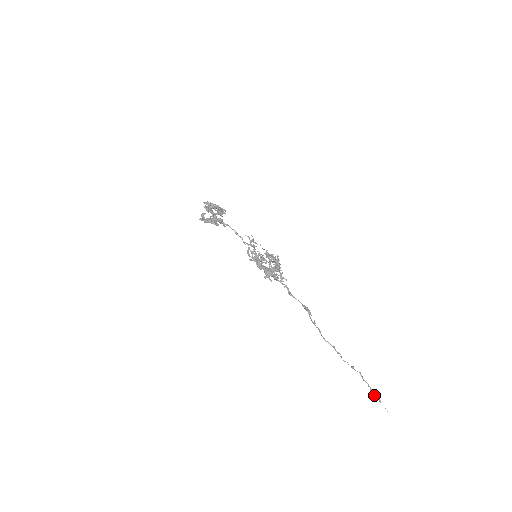
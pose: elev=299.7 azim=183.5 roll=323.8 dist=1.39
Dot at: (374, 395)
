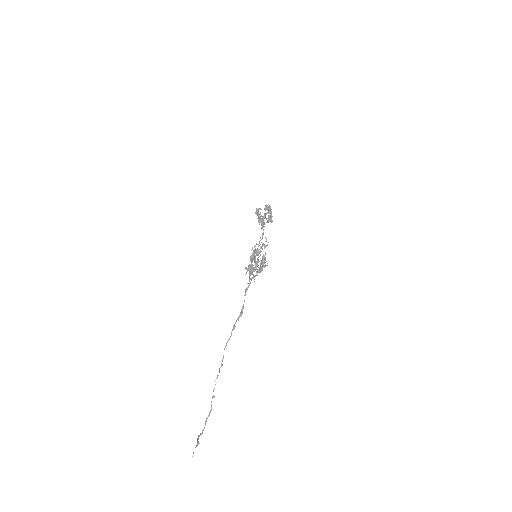
Dot at: (198, 439)
